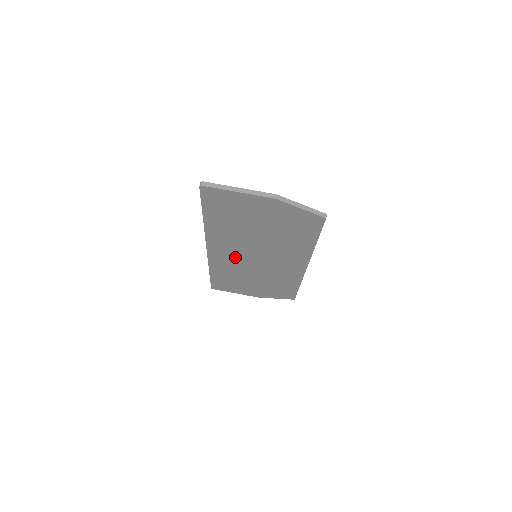
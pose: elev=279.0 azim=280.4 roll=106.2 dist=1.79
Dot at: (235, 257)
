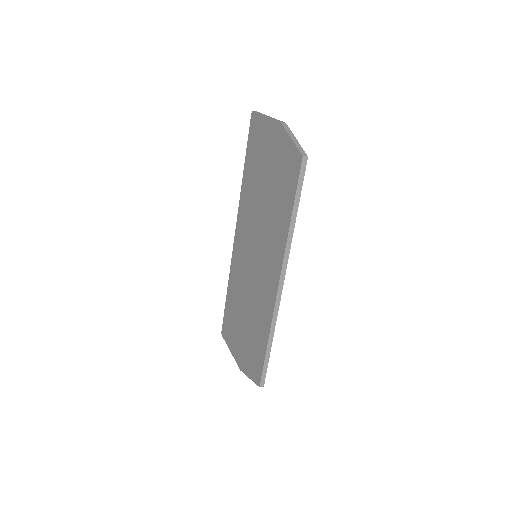
Dot at: (245, 254)
